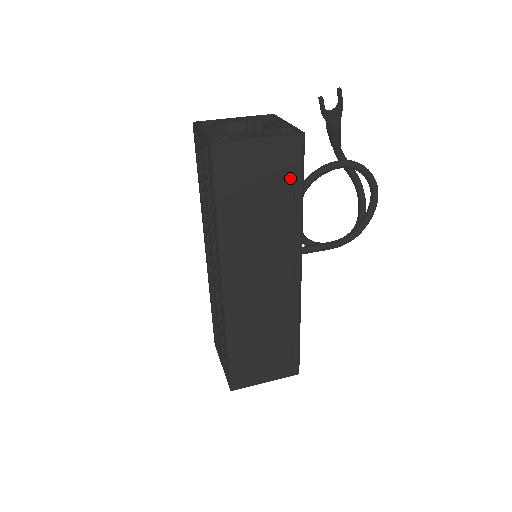
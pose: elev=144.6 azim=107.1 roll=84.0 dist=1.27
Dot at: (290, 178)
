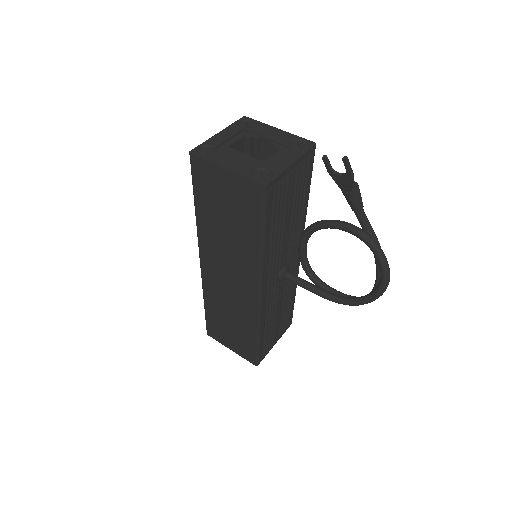
Dot at: (251, 216)
